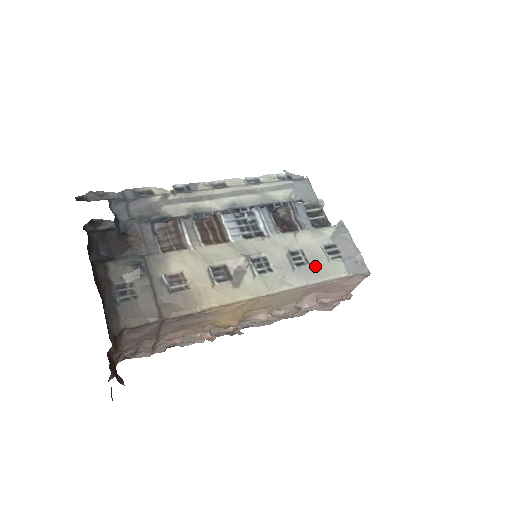
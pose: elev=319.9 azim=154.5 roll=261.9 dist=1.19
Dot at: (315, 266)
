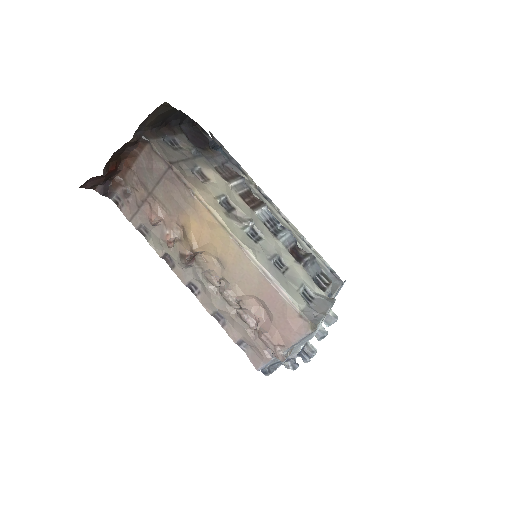
Dot at: (285, 278)
